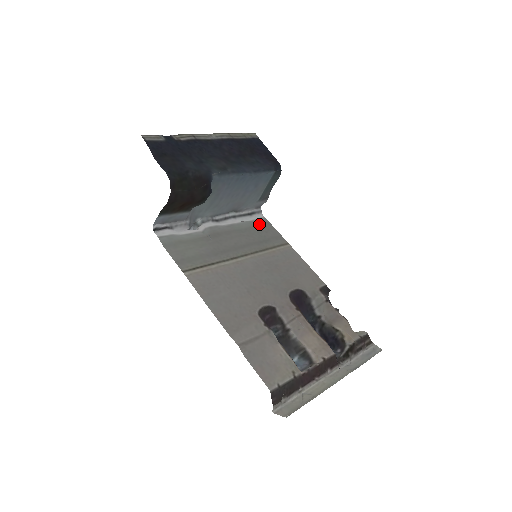
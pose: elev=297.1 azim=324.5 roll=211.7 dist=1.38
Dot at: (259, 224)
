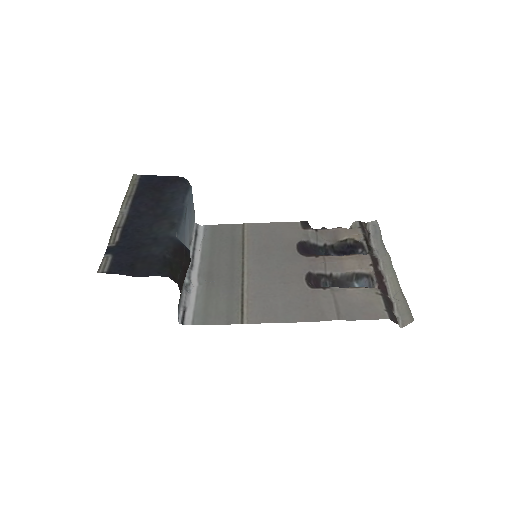
Dot at: (211, 234)
